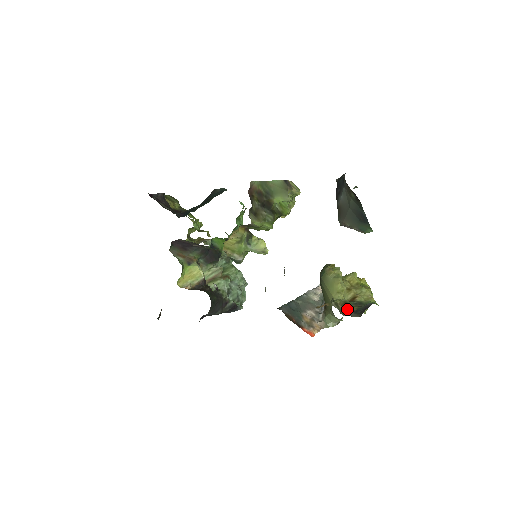
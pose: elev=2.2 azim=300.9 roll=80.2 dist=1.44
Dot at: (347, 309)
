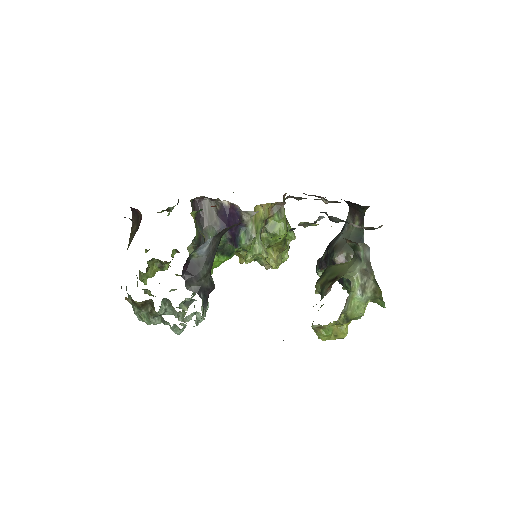
Dot at: occluded
